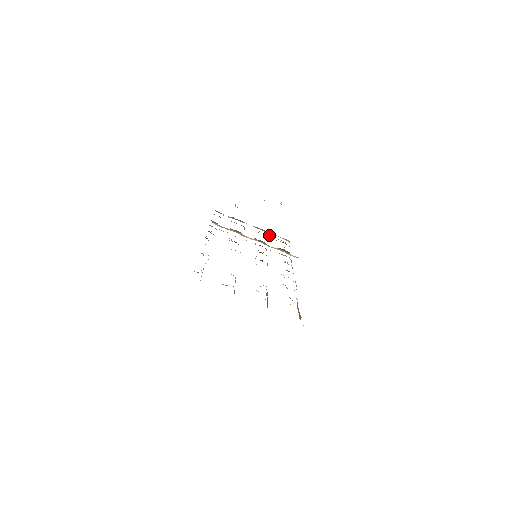
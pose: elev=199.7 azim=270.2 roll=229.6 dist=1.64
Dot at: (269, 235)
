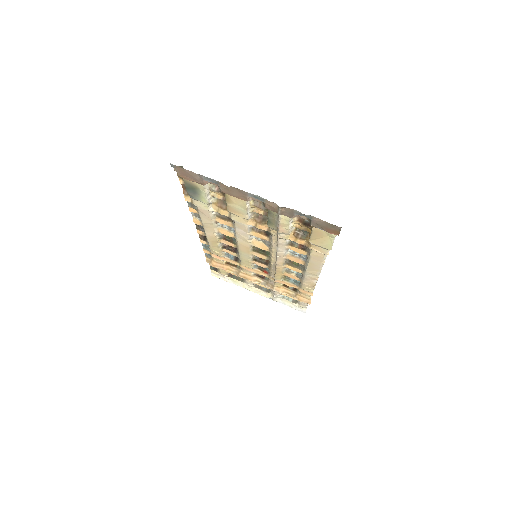
Dot at: (273, 296)
